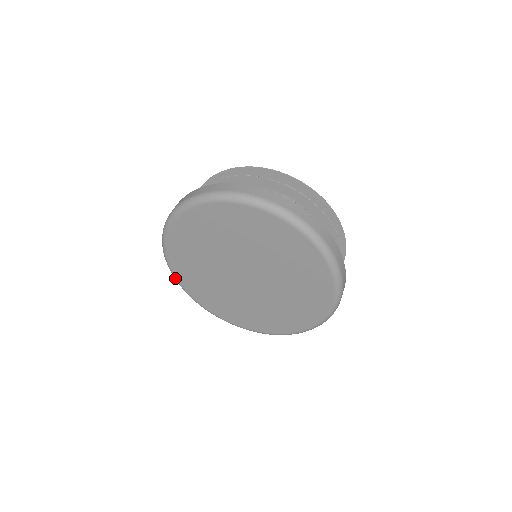
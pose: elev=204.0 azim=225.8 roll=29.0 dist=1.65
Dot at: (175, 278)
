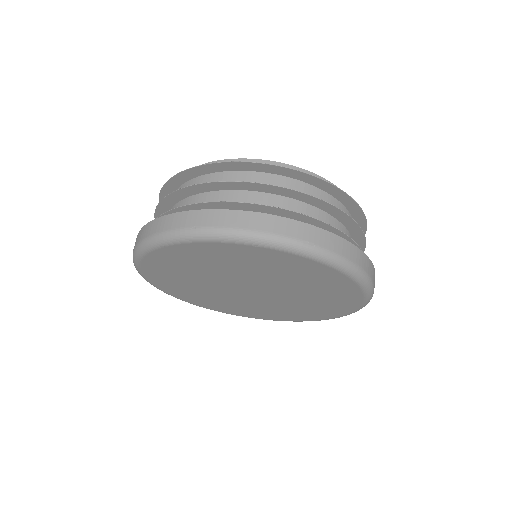
Dot at: (149, 282)
